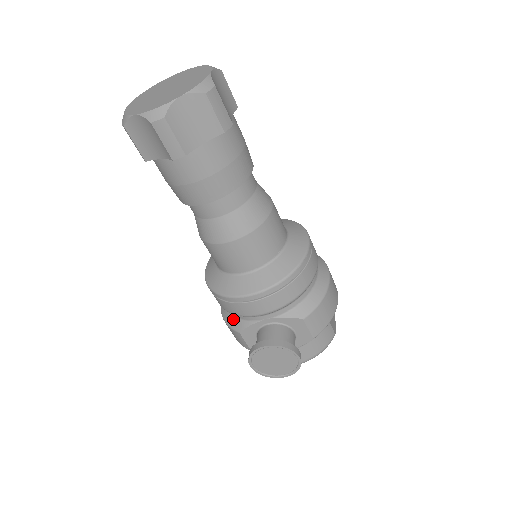
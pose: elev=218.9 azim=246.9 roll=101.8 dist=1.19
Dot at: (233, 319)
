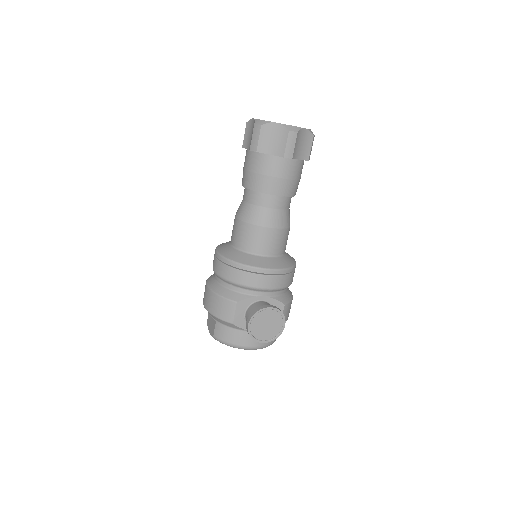
Dot at: (231, 293)
